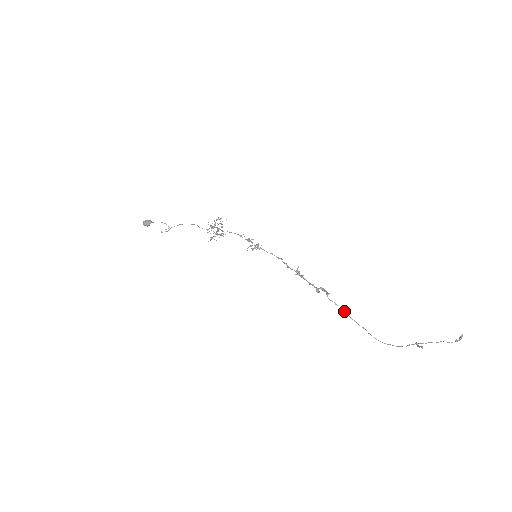
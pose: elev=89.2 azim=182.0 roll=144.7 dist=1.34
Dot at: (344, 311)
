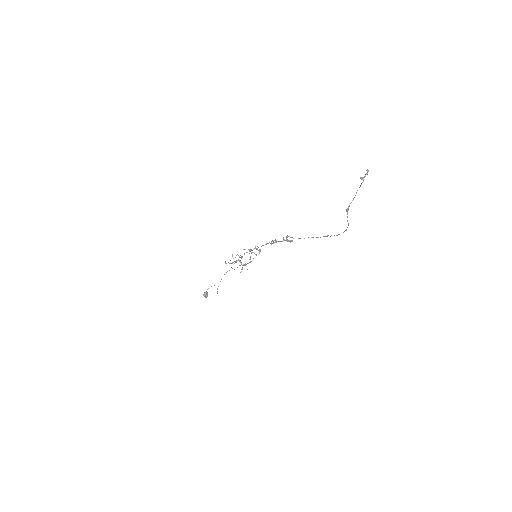
Dot at: (311, 237)
